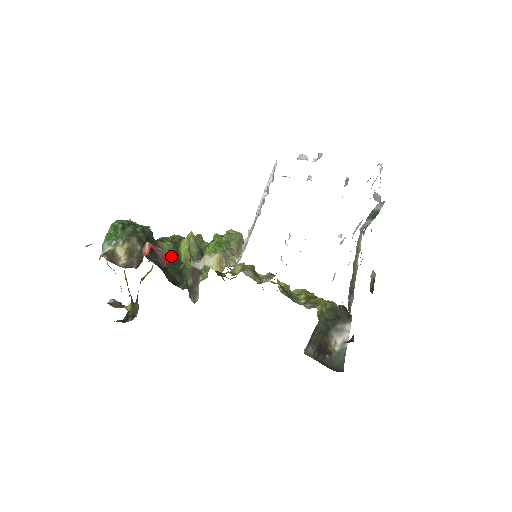
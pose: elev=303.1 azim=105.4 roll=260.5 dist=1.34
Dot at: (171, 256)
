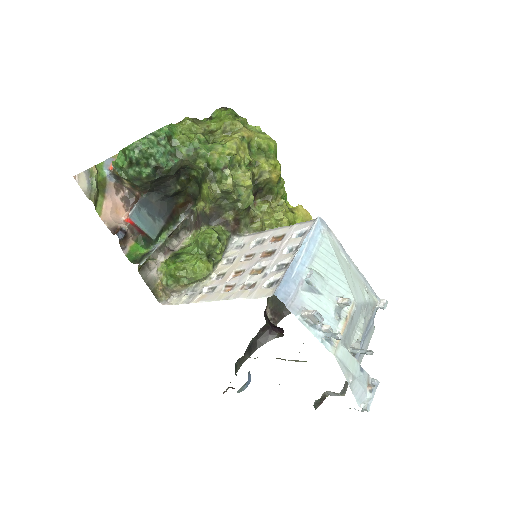
Dot at: (147, 235)
